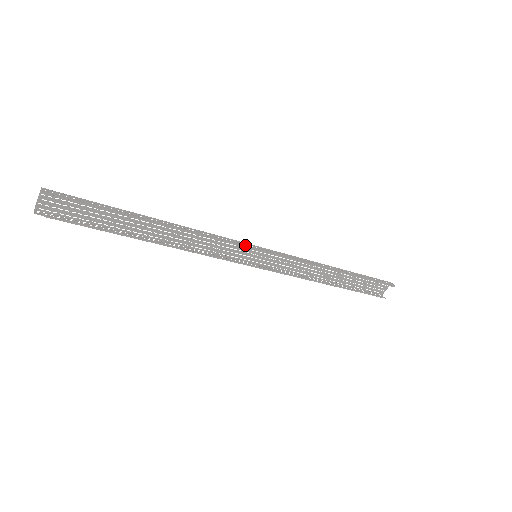
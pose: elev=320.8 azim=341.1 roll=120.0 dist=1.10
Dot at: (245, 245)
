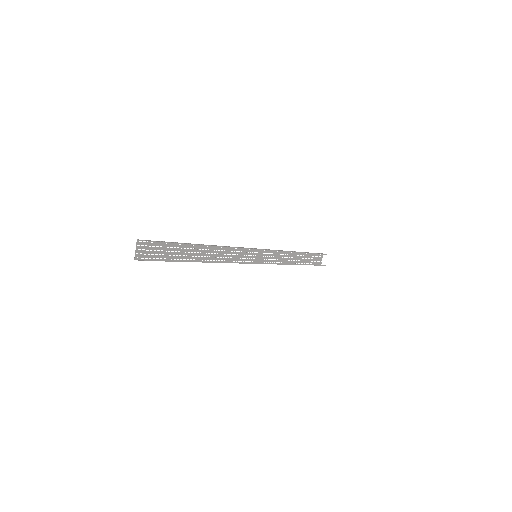
Dot at: (250, 248)
